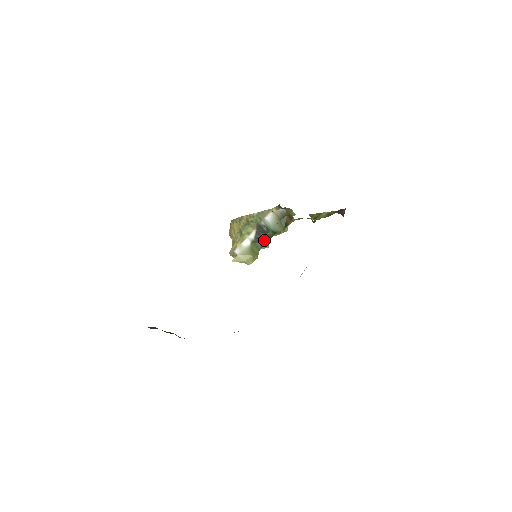
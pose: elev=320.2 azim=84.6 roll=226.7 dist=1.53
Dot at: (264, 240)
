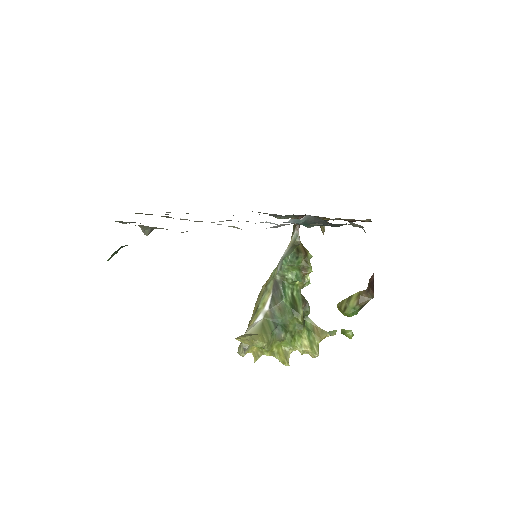
Dot at: (280, 321)
